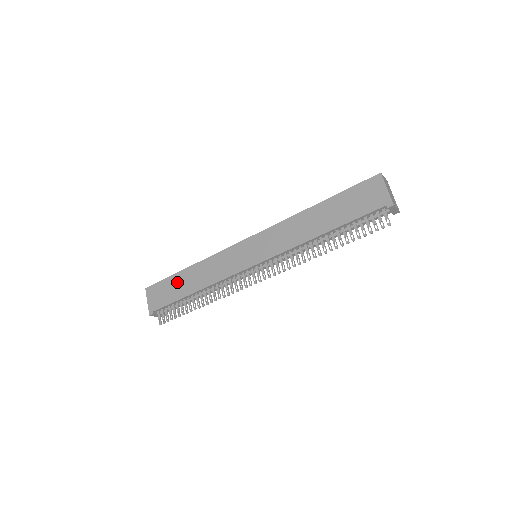
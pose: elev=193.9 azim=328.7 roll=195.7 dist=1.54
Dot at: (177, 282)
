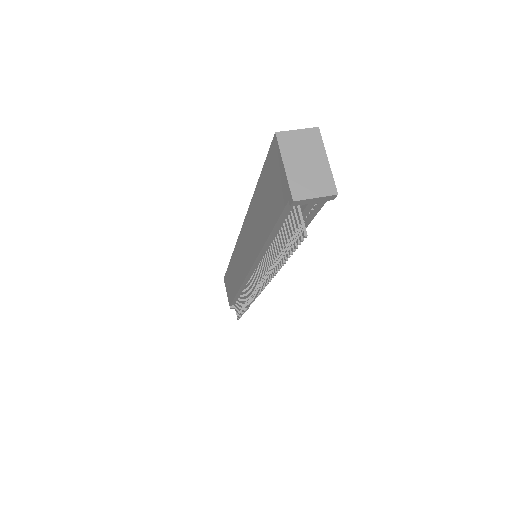
Dot at: (229, 278)
